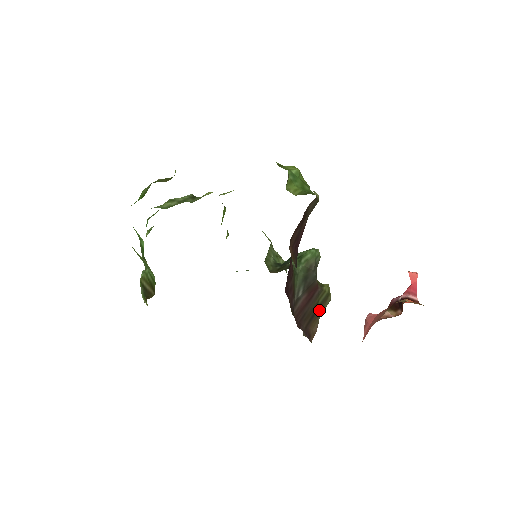
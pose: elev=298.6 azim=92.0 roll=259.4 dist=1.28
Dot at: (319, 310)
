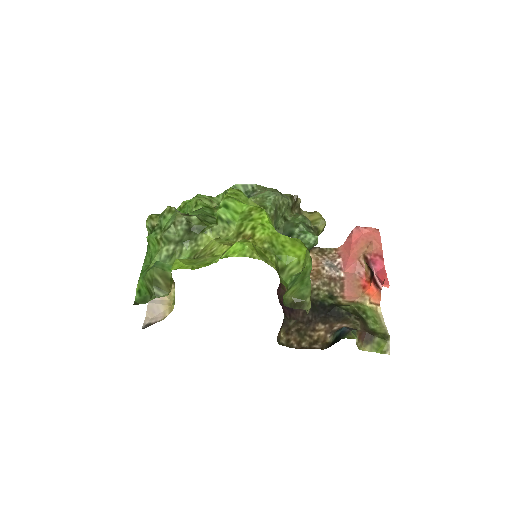
Dot at: occluded
